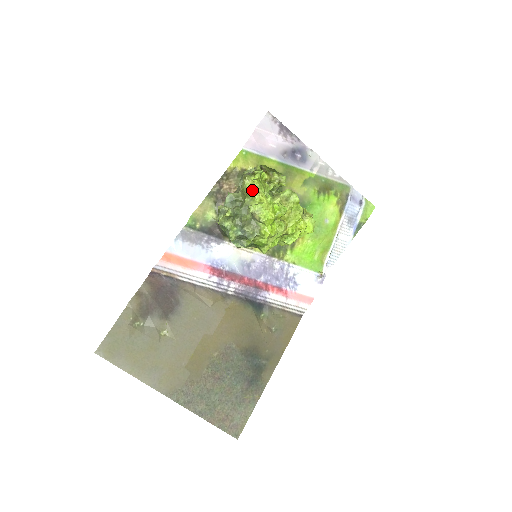
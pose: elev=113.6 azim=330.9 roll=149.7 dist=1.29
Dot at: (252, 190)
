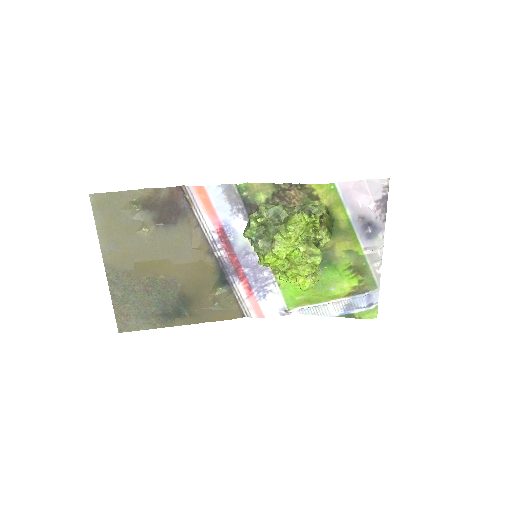
Dot at: (293, 225)
